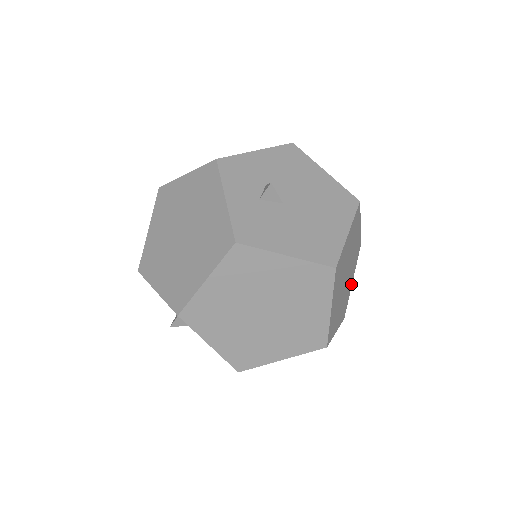
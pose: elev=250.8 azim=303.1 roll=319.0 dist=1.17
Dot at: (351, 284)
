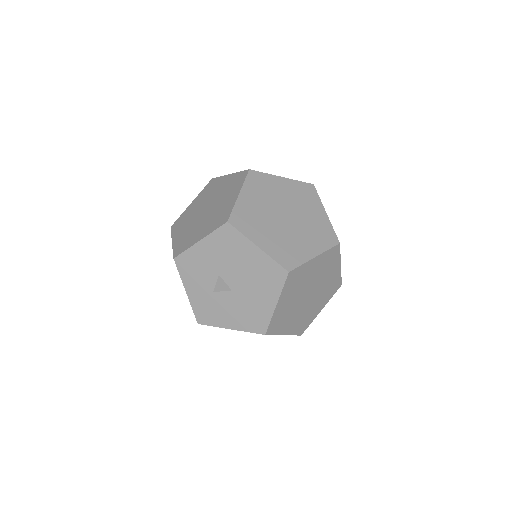
Dot at: occluded
